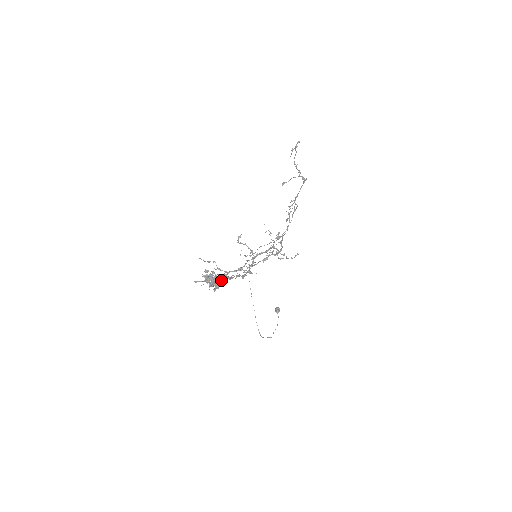
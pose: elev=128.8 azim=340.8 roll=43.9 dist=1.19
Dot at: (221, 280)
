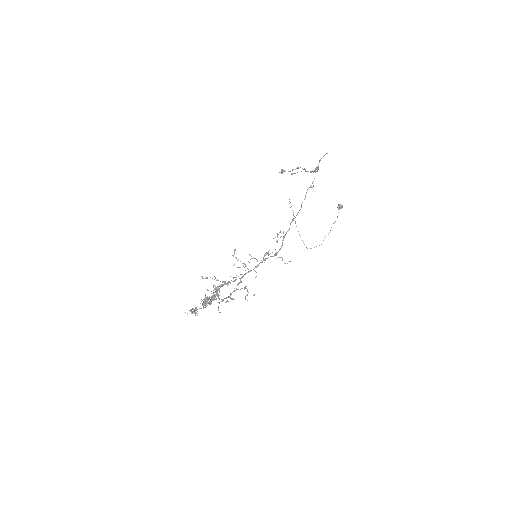
Dot at: (211, 301)
